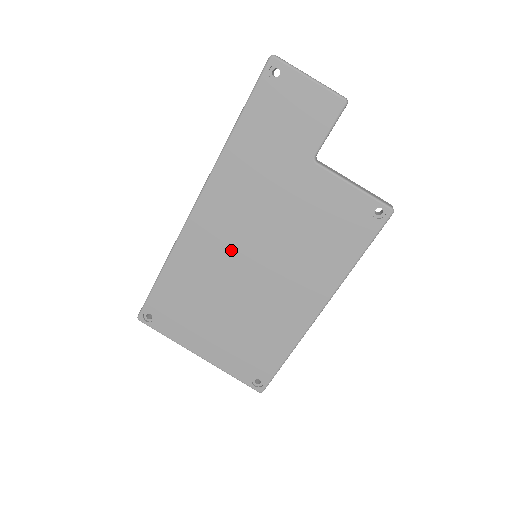
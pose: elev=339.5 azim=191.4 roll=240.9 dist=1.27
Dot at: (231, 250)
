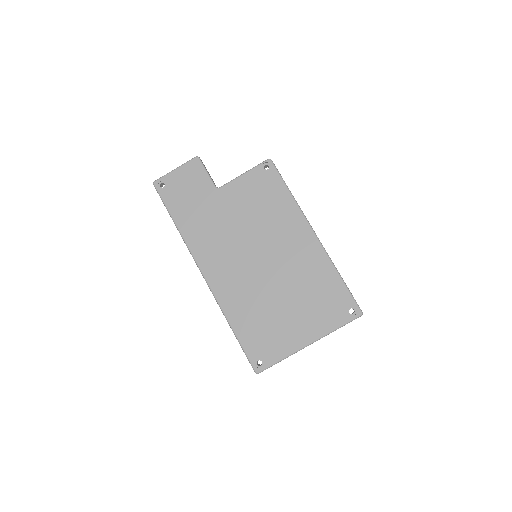
Dot at: (243, 269)
